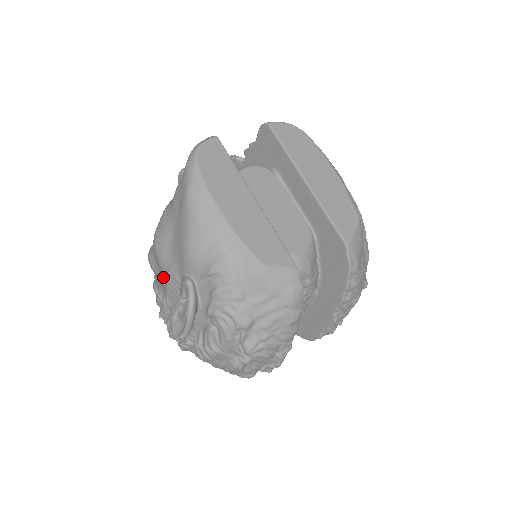
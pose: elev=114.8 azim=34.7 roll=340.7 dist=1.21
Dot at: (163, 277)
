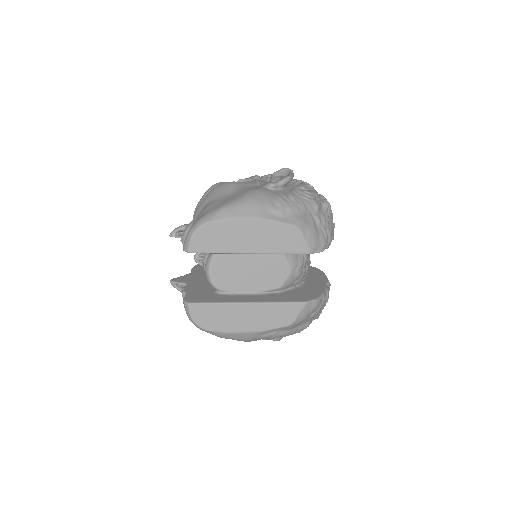
Dot at: occluded
